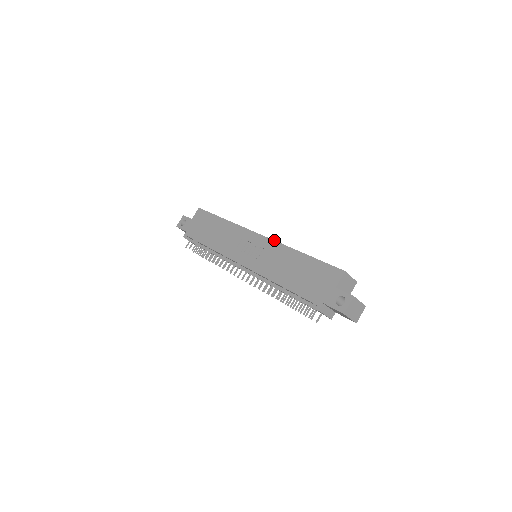
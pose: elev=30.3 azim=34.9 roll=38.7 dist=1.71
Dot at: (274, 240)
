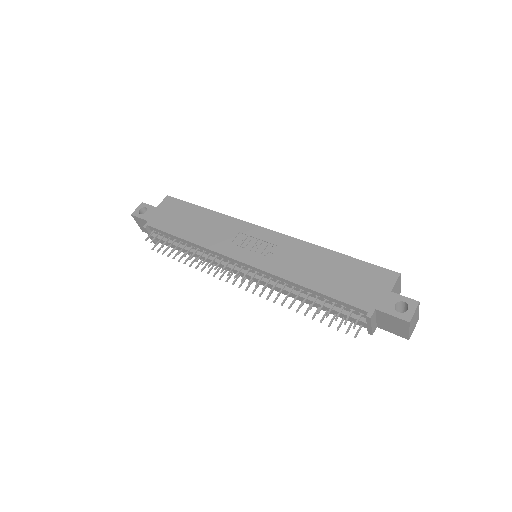
Dot at: (289, 236)
